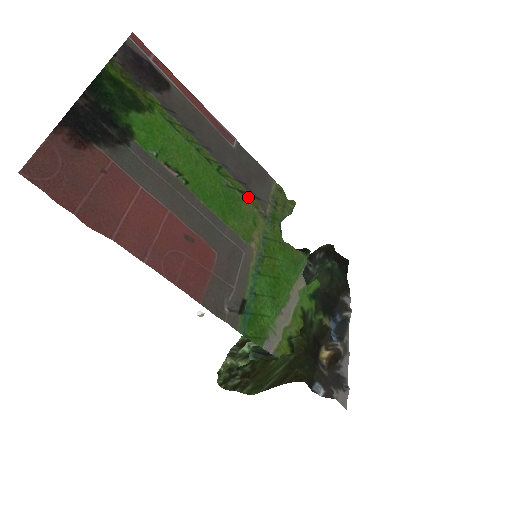
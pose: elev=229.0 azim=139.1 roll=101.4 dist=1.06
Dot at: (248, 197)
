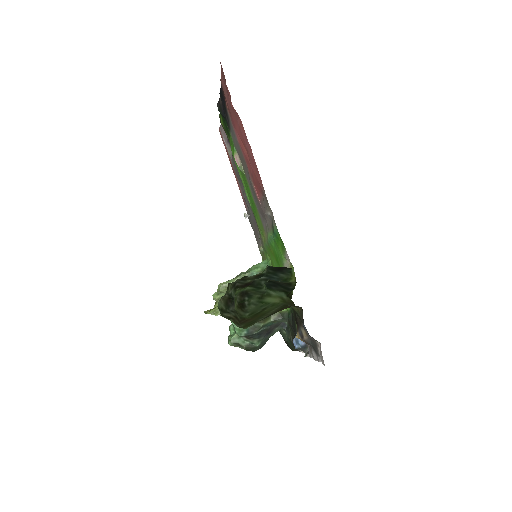
Dot at: occluded
